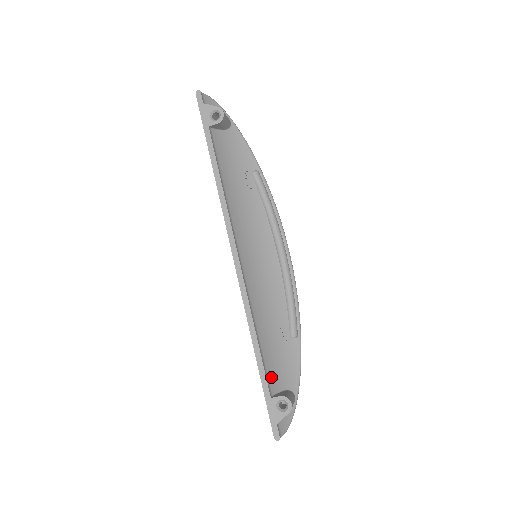
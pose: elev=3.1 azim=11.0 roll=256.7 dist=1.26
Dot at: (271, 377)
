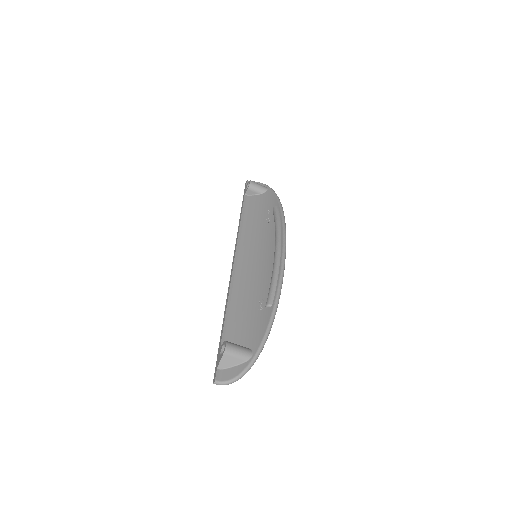
Dot at: (232, 335)
